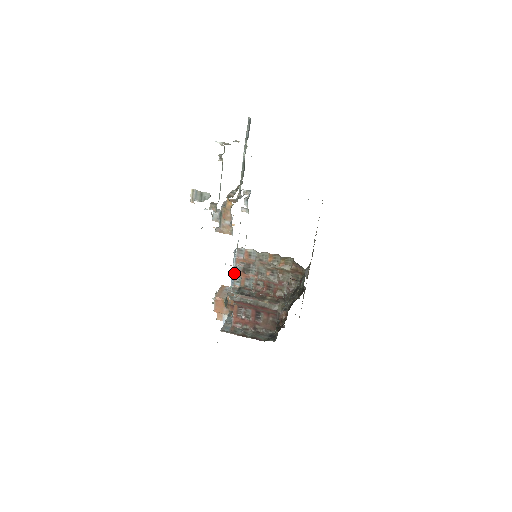
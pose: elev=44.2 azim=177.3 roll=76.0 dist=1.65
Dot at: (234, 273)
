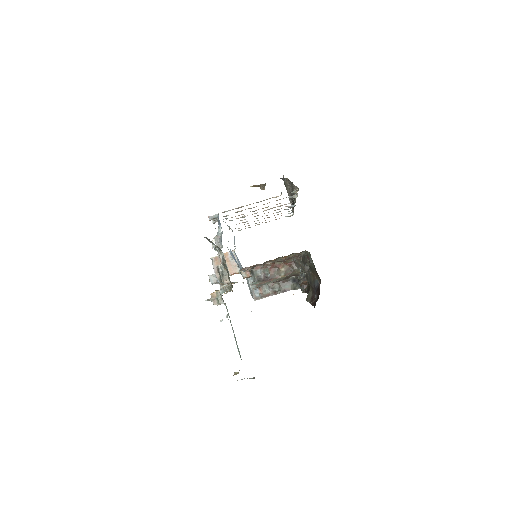
Dot at: occluded
